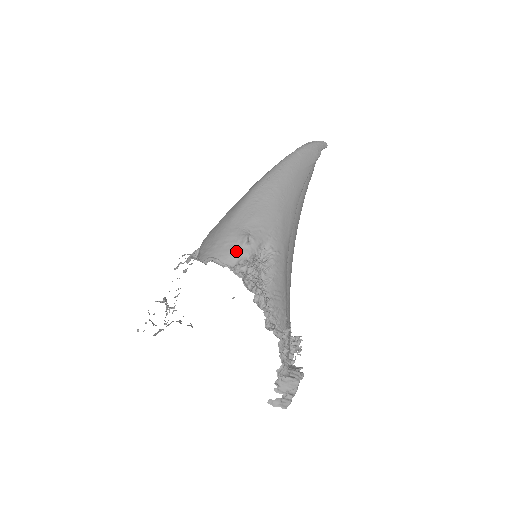
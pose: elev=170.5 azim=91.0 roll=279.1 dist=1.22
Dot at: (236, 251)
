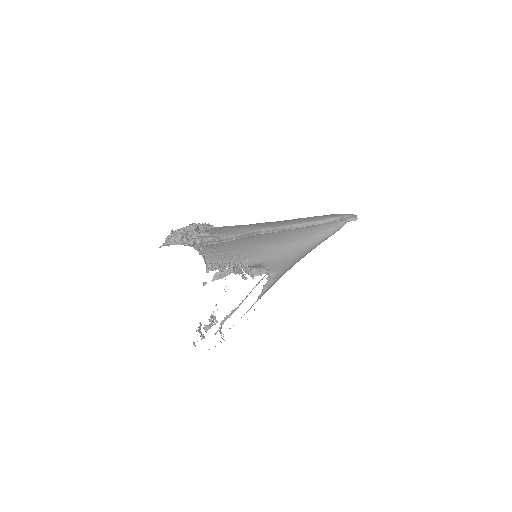
Dot at: occluded
